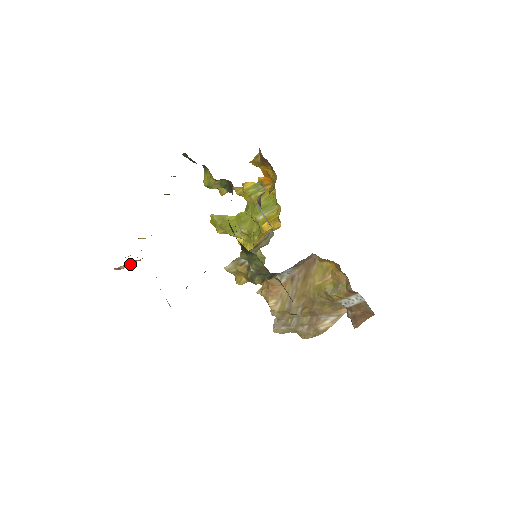
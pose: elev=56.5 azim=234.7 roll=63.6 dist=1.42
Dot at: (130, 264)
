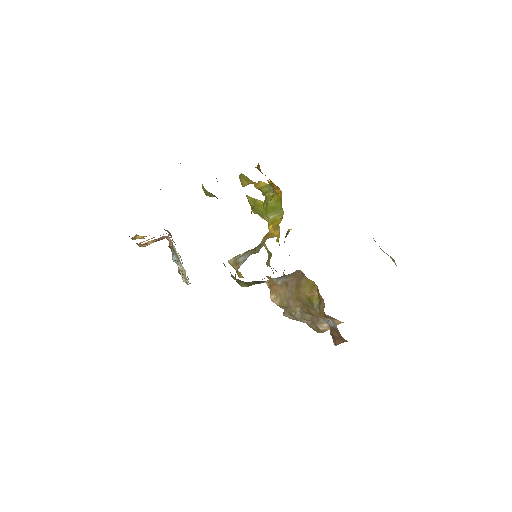
Dot at: (156, 241)
